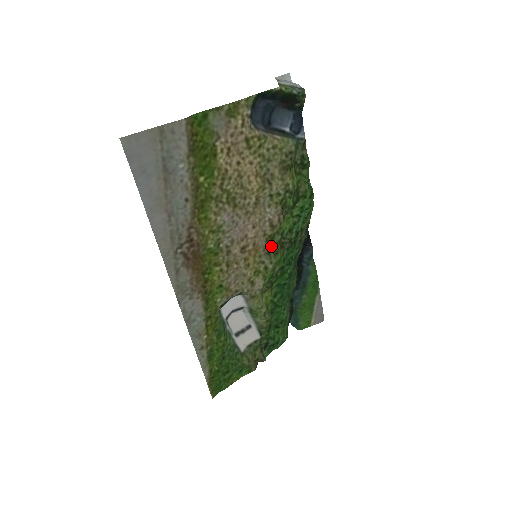
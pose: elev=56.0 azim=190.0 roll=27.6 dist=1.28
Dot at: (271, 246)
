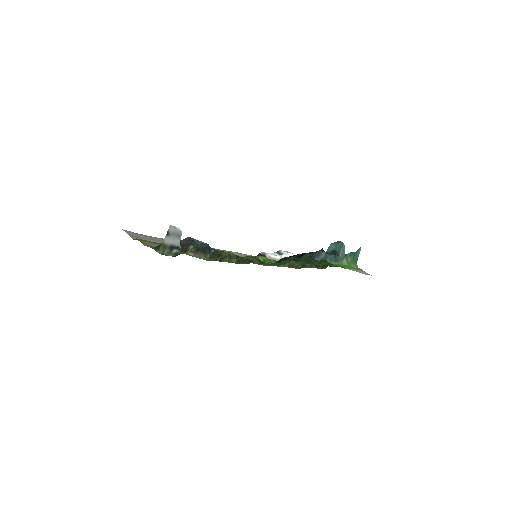
Dot at: (255, 263)
